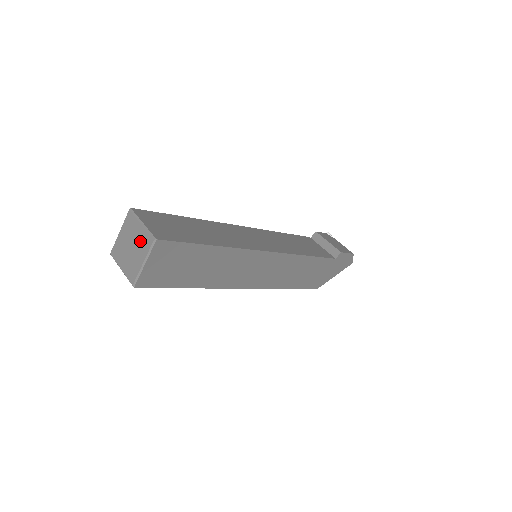
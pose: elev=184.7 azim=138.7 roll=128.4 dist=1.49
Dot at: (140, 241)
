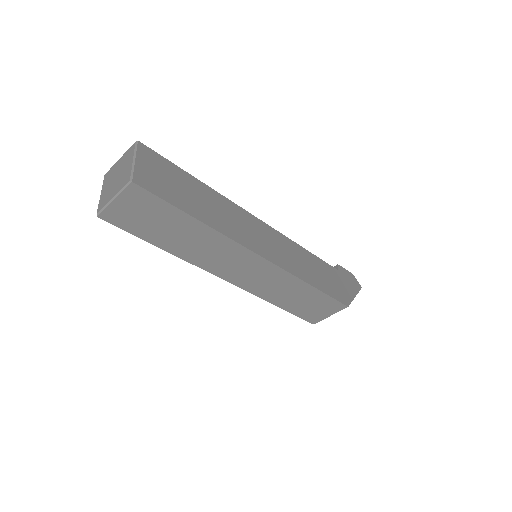
Dot at: (123, 162)
